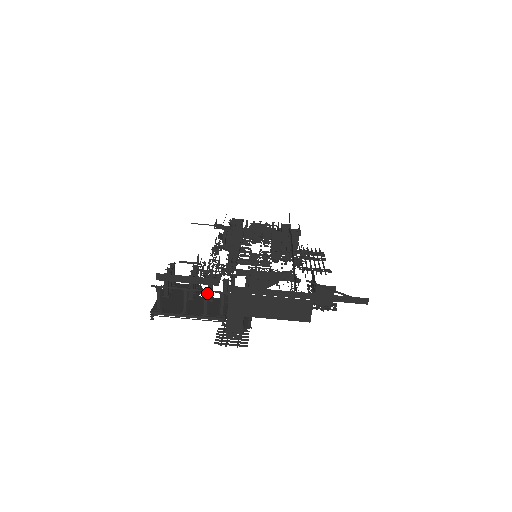
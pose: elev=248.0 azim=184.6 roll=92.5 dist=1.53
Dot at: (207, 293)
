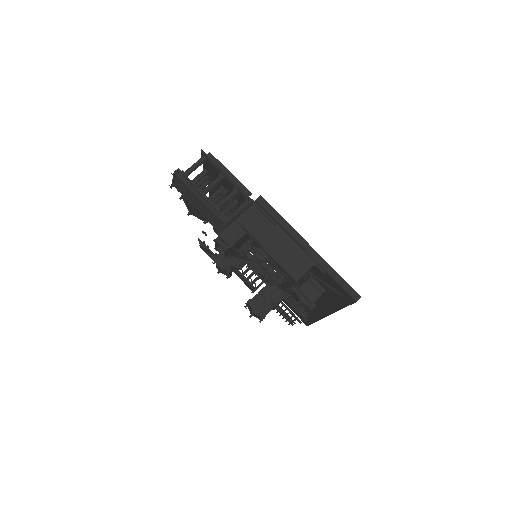
Dot at: (236, 192)
